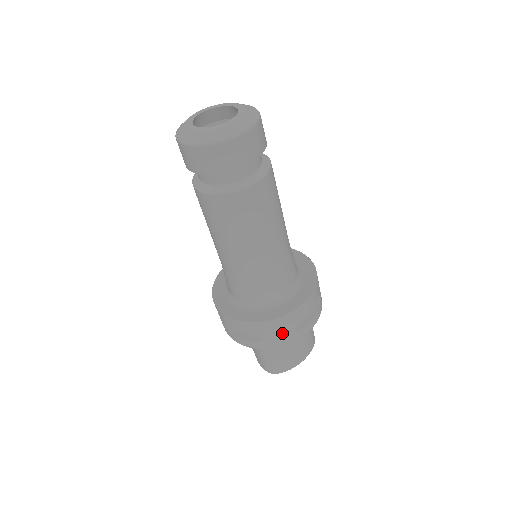
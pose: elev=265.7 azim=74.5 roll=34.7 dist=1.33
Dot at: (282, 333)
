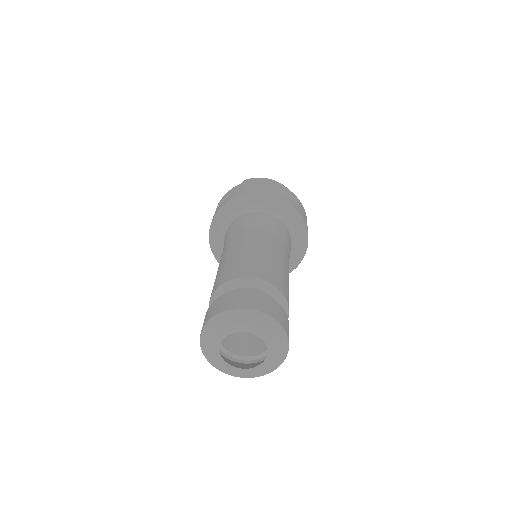
Dot at: occluded
